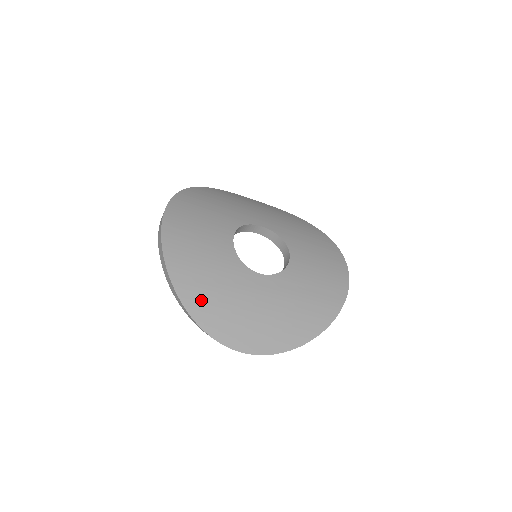
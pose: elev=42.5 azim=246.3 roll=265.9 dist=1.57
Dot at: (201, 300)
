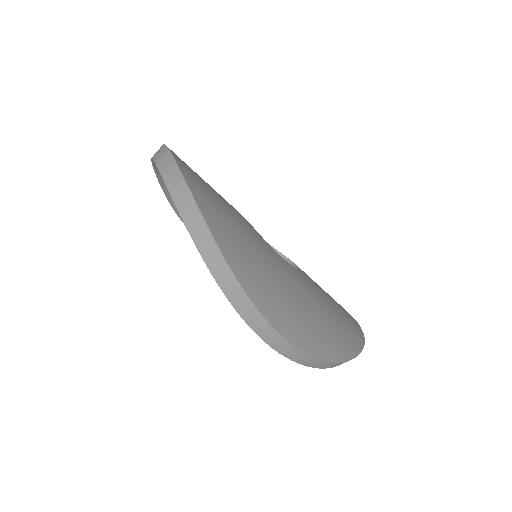
Dot at: (232, 243)
